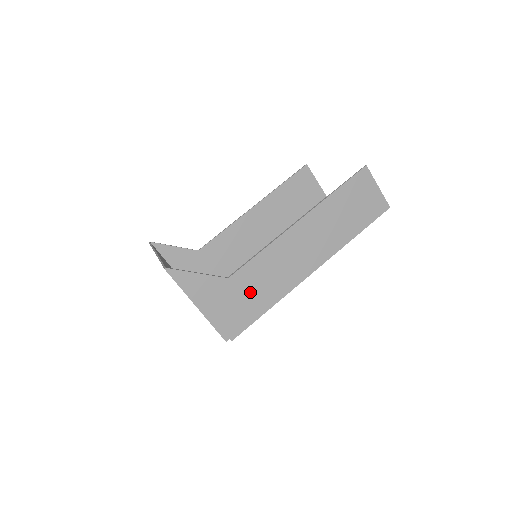
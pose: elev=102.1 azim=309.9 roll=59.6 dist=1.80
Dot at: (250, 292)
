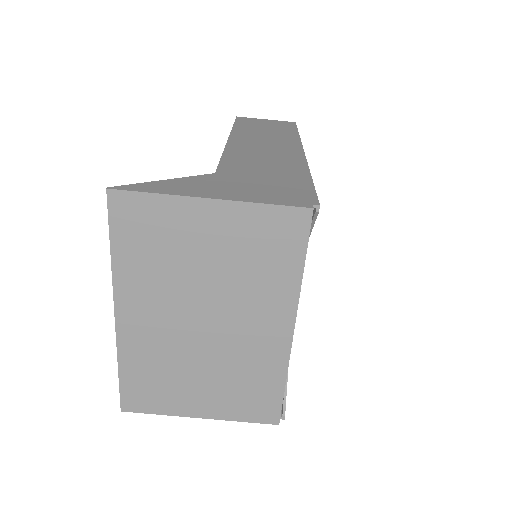
Dot at: (262, 174)
